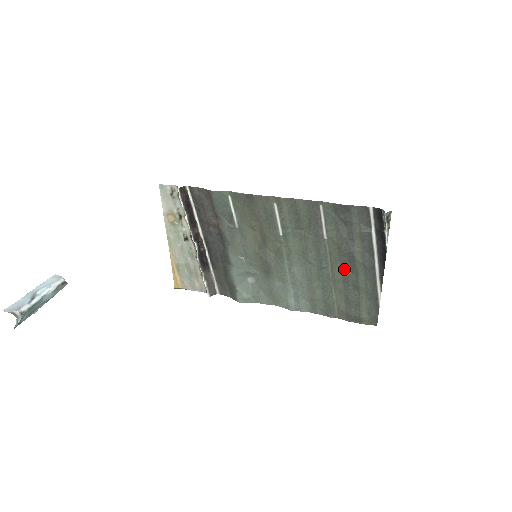
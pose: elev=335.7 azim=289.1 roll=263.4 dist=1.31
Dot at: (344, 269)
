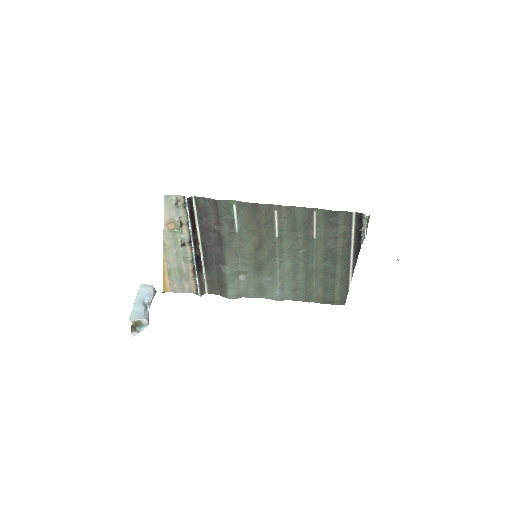
Dot at: (326, 262)
